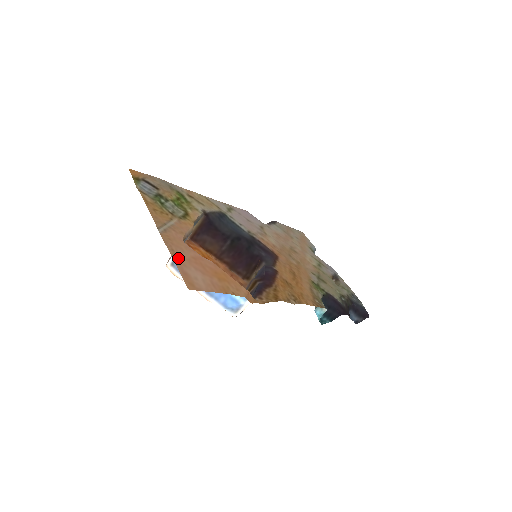
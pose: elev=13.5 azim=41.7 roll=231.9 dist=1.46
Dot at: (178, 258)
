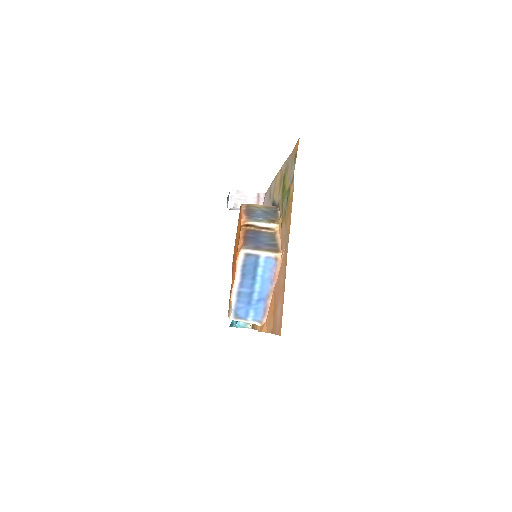
Dot at: (283, 289)
